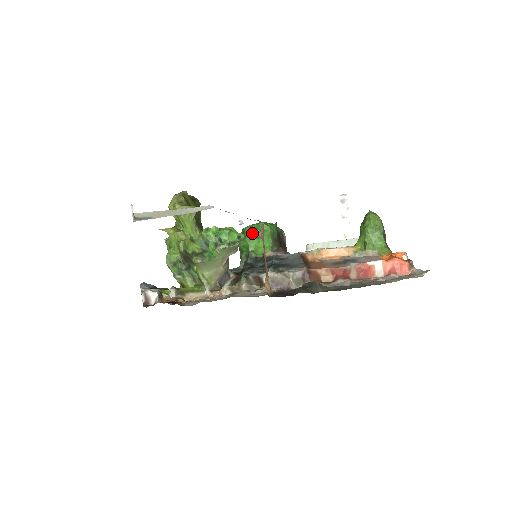
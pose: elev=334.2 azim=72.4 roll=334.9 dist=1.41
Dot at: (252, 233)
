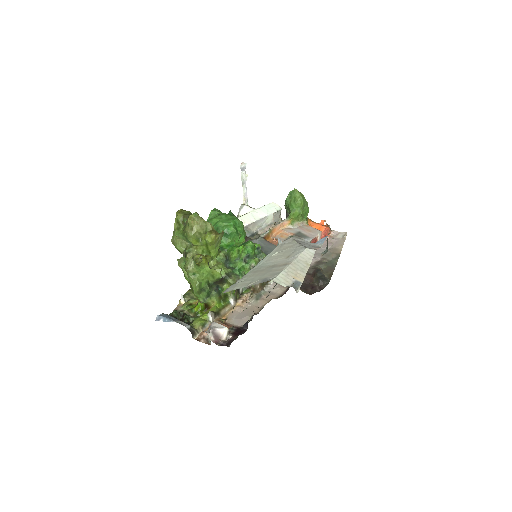
Dot at: (236, 233)
